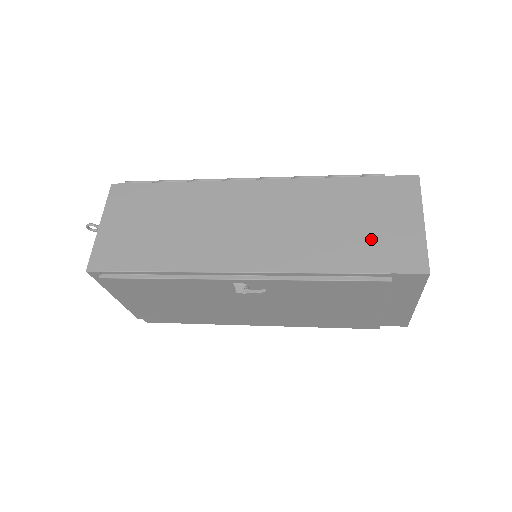
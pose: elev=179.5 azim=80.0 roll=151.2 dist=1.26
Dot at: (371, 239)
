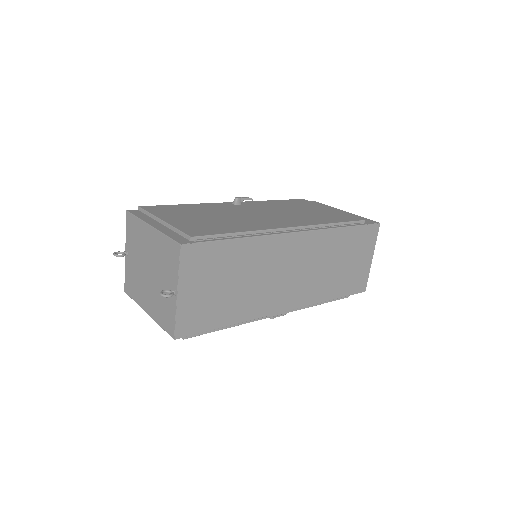
Dot at: (349, 274)
